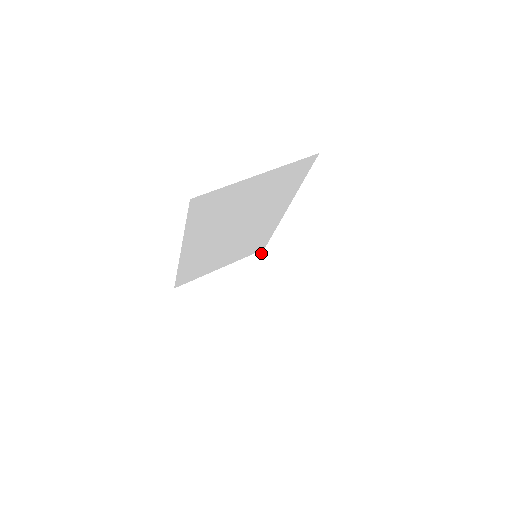
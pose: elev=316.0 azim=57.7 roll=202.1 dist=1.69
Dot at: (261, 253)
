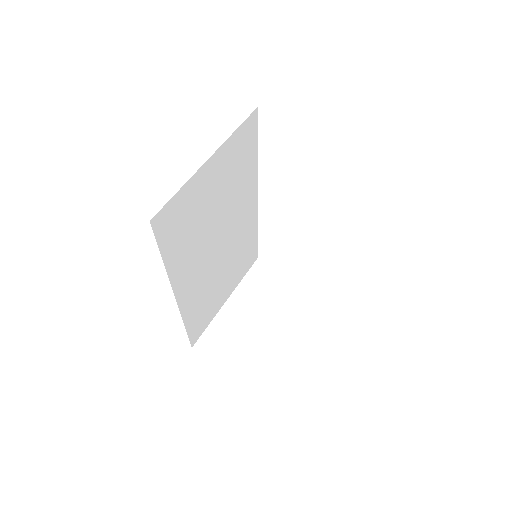
Dot at: (257, 262)
